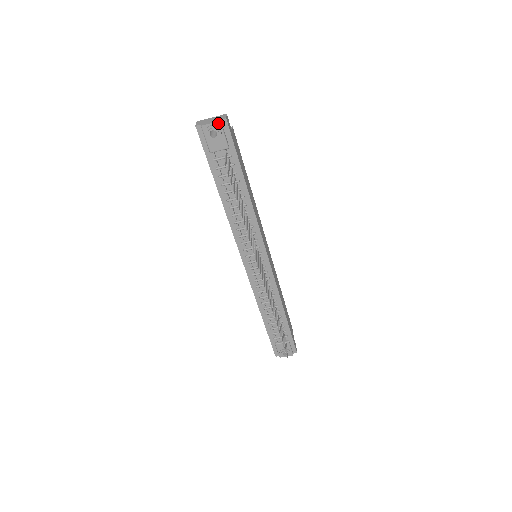
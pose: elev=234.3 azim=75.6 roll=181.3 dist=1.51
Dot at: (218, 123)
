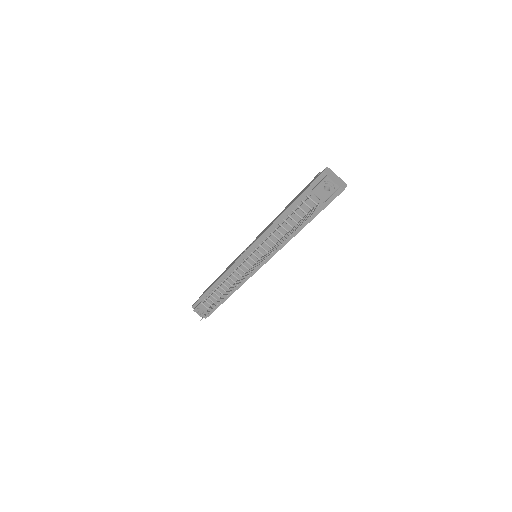
Dot at: (337, 187)
